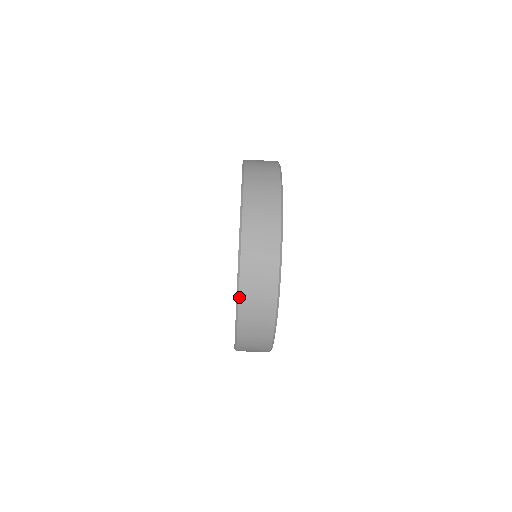
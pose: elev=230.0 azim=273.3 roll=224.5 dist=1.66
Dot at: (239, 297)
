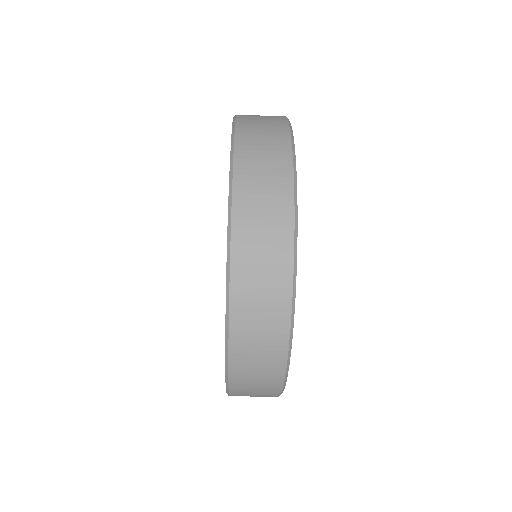
Dot at: occluded
